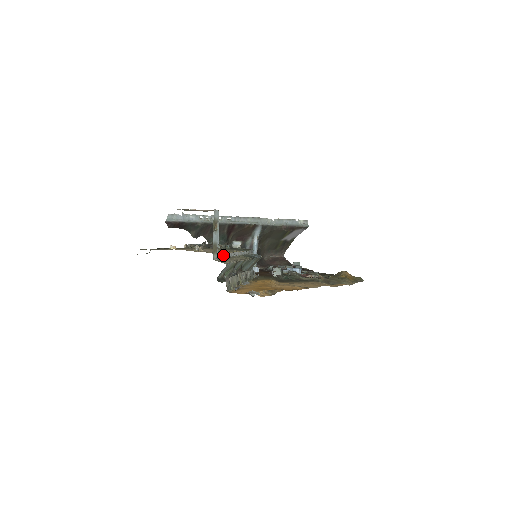
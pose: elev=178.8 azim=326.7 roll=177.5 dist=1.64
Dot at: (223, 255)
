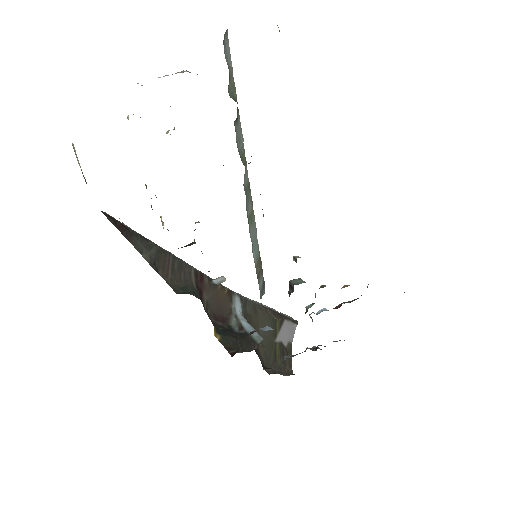
Dot at: occluded
